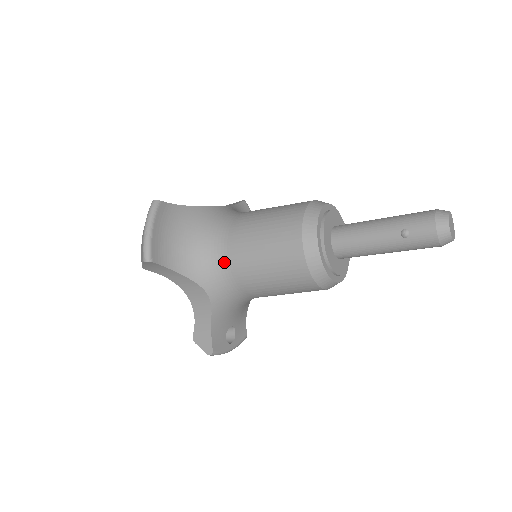
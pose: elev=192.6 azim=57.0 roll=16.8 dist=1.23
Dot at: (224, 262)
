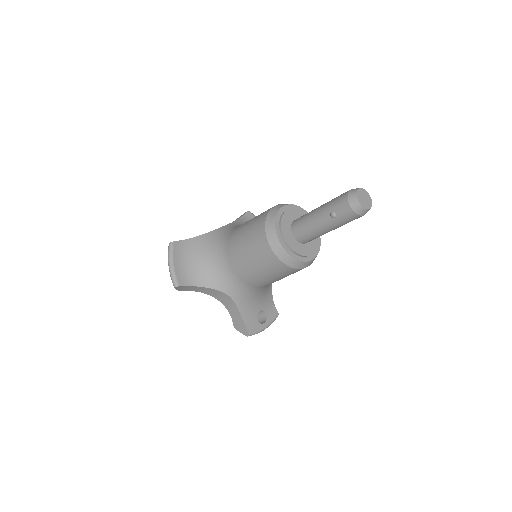
Dot at: (229, 270)
